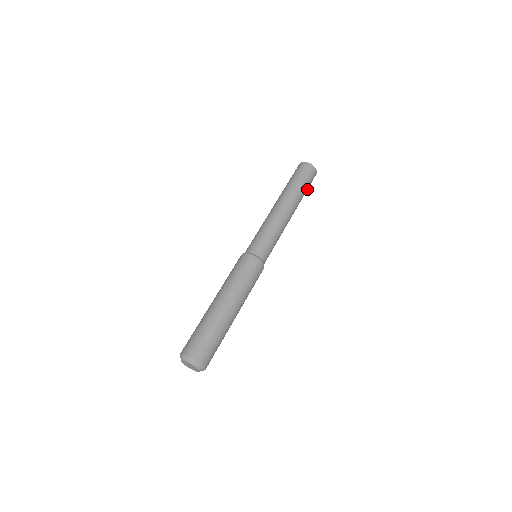
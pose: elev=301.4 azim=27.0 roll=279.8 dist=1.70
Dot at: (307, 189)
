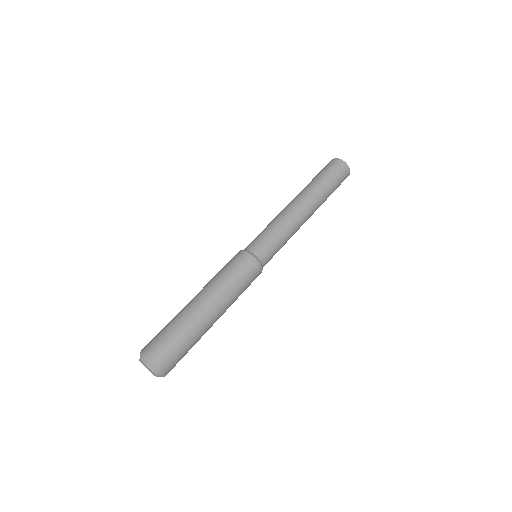
Dot at: (334, 190)
